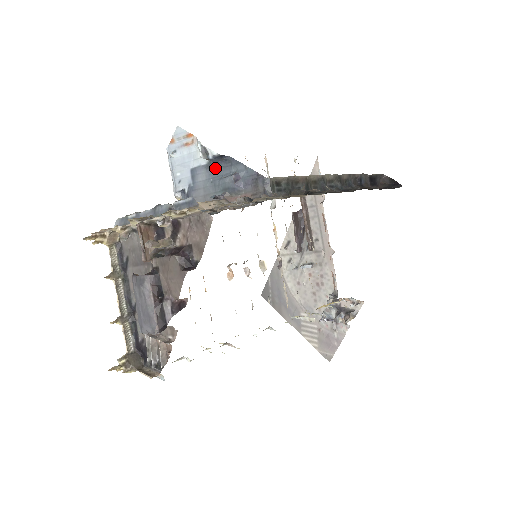
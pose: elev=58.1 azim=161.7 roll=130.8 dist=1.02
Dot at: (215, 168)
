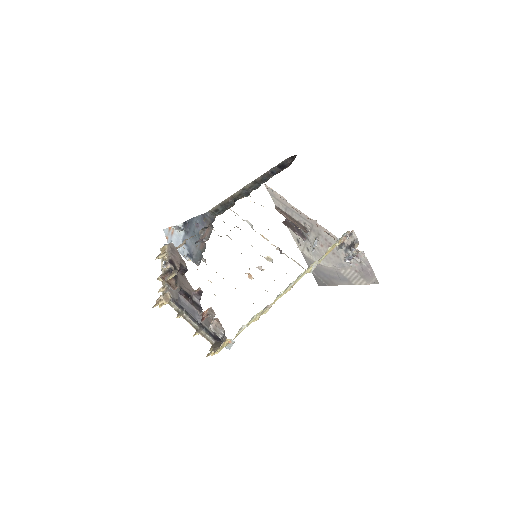
Dot at: (188, 231)
